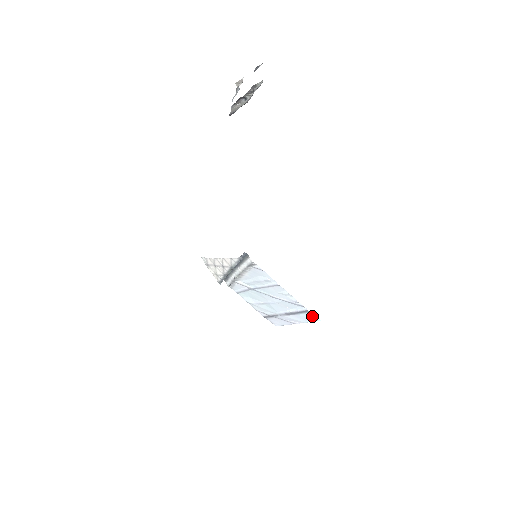
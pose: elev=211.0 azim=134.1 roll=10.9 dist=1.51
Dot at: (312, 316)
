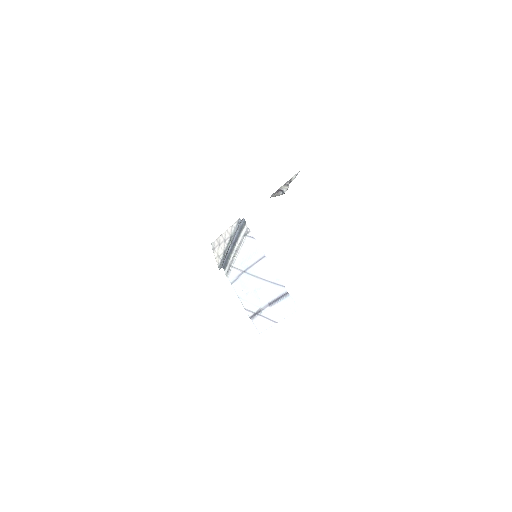
Dot at: (291, 303)
